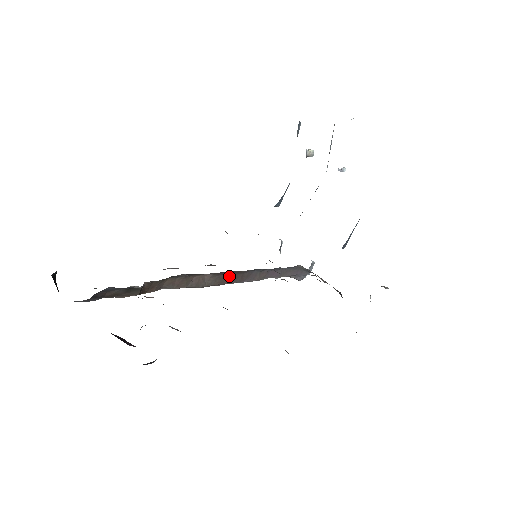
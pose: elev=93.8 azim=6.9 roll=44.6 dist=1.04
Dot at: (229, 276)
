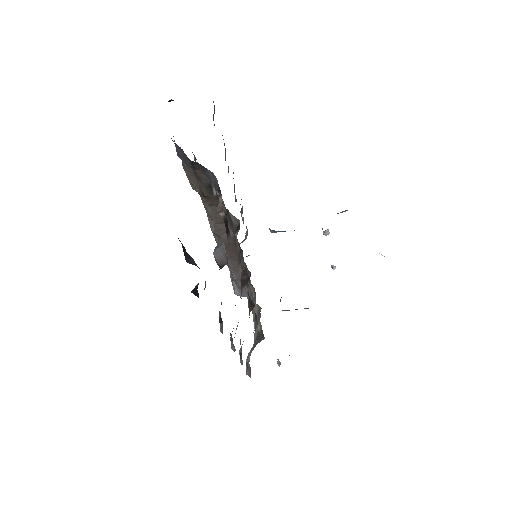
Dot at: (233, 247)
